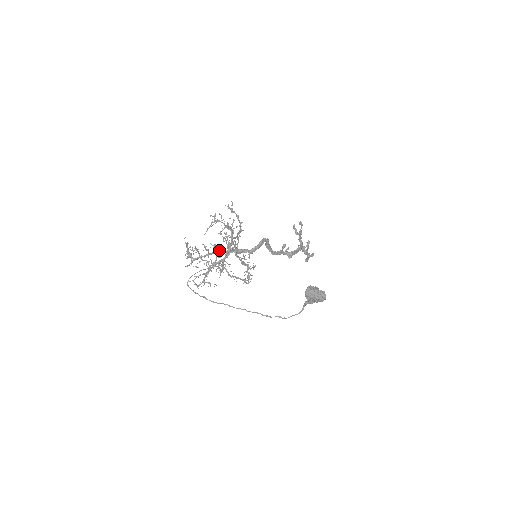
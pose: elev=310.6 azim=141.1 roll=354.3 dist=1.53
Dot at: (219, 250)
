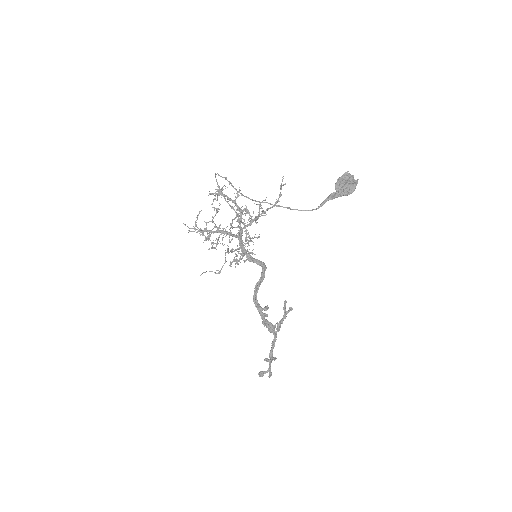
Dot at: (240, 213)
